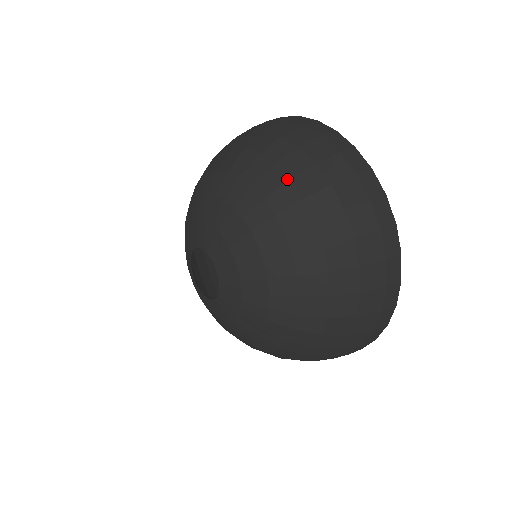
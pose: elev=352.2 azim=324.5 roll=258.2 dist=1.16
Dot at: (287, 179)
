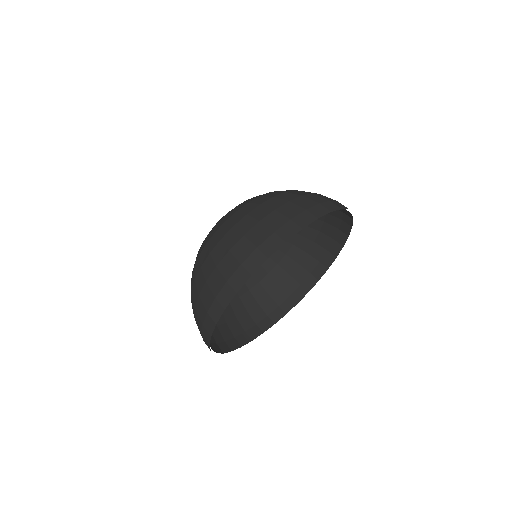
Dot at: occluded
